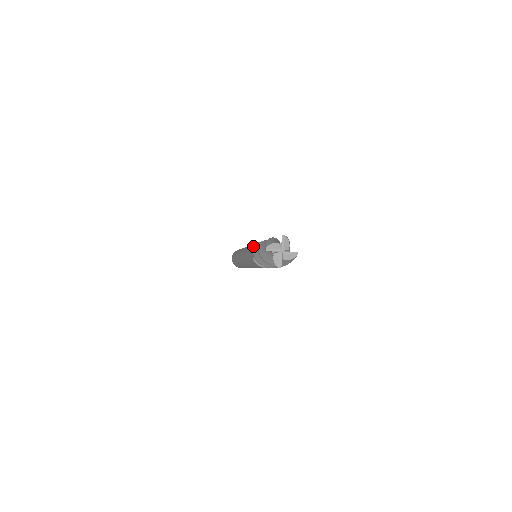
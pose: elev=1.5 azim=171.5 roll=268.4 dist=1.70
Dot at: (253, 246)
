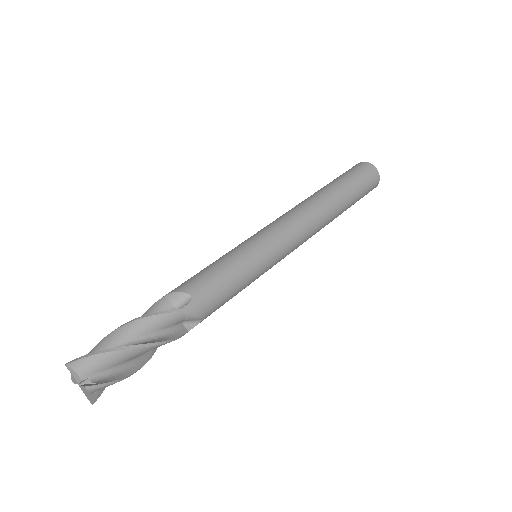
Dot at: (195, 281)
